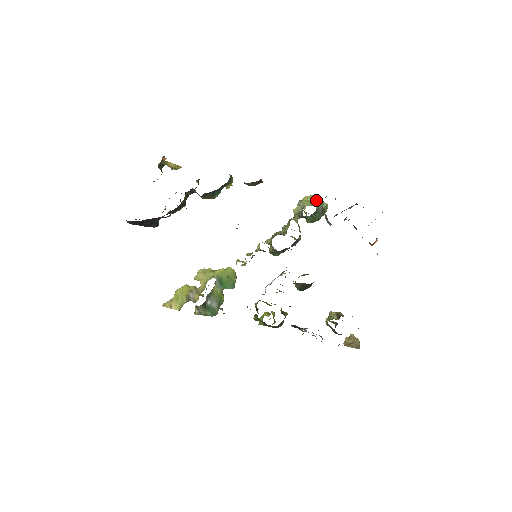
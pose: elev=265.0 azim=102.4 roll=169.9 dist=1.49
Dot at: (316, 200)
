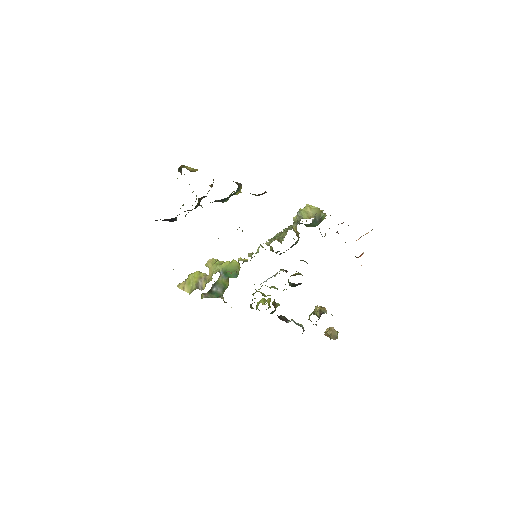
Dot at: (314, 211)
